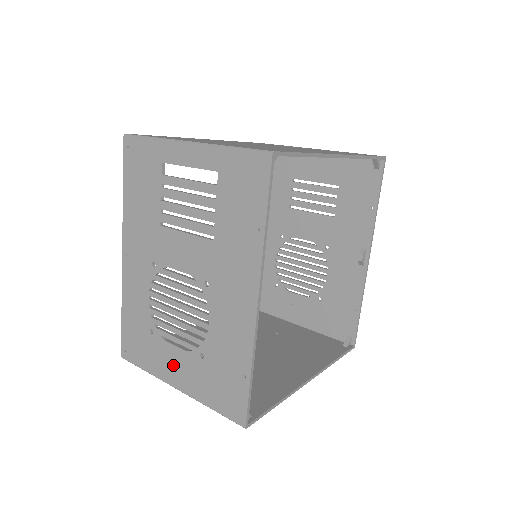
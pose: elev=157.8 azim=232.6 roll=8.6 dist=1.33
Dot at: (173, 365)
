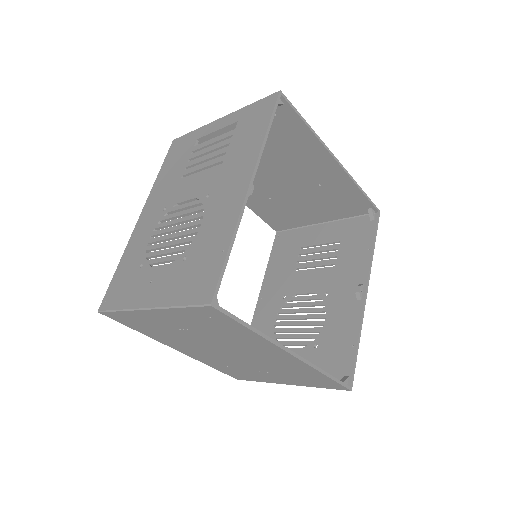
Dot at: (152, 285)
